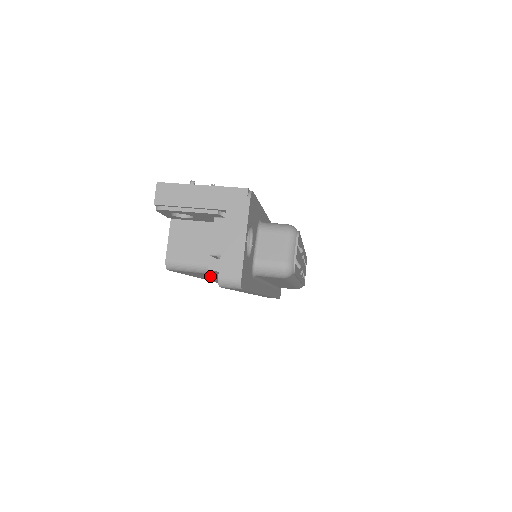
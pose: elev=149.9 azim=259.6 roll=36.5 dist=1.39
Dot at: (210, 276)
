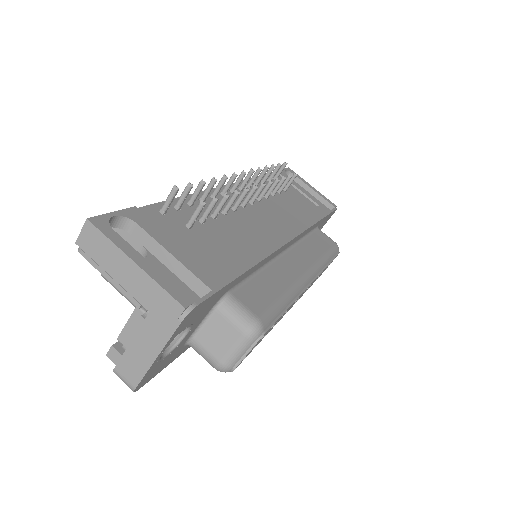
Dot at: occluded
